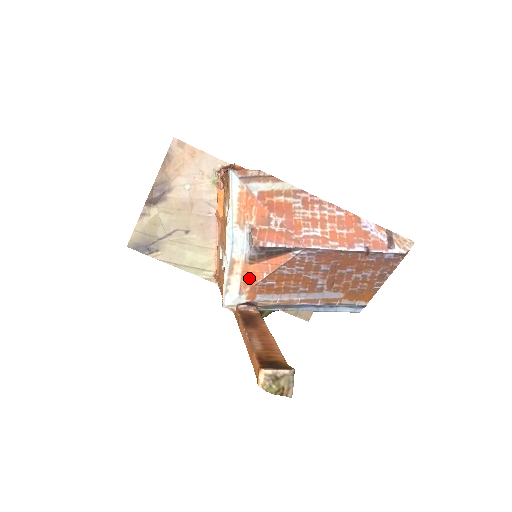
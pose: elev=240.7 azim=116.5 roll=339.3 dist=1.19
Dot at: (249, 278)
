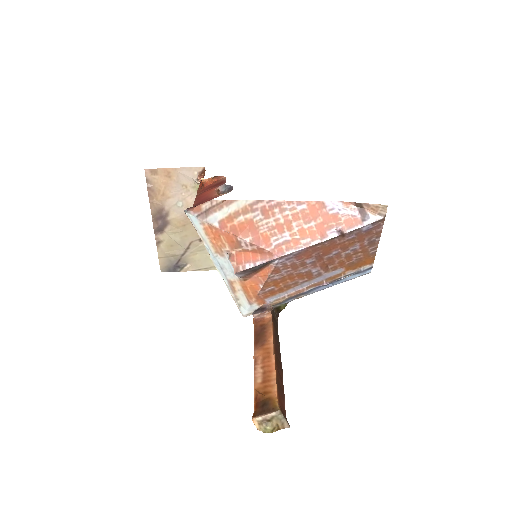
Dot at: (250, 291)
